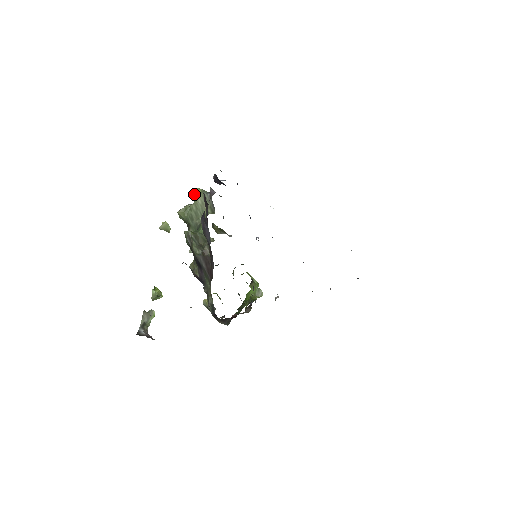
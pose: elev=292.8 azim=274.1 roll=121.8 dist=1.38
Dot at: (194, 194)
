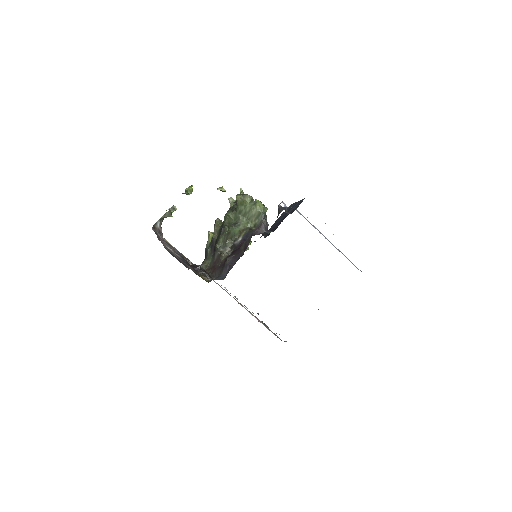
Dot at: (256, 204)
